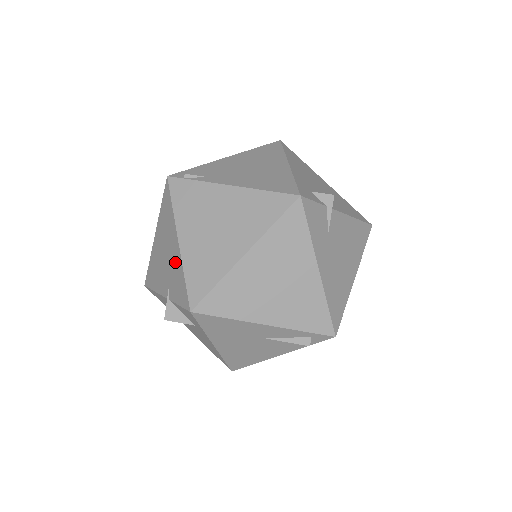
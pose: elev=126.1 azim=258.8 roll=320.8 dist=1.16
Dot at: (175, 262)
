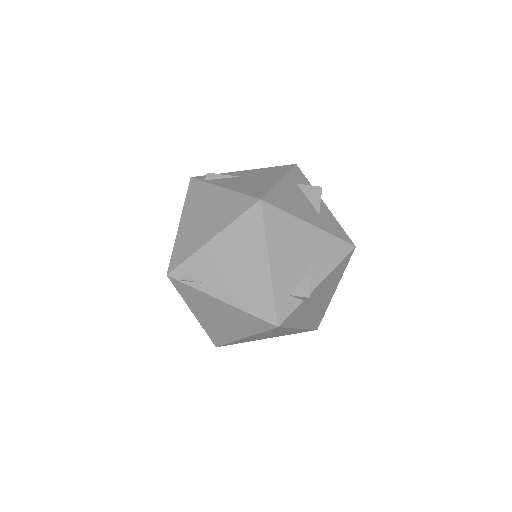
Dot at: occluded
